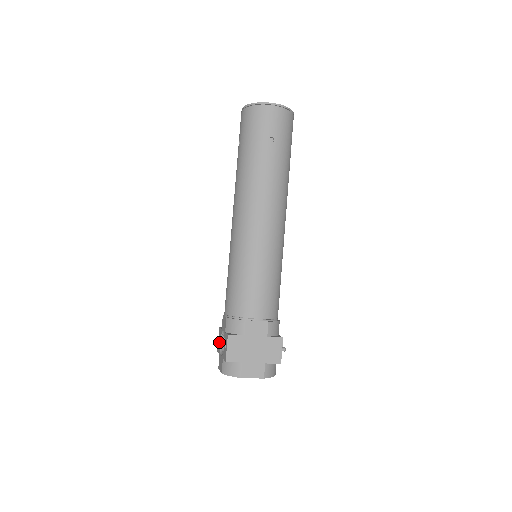
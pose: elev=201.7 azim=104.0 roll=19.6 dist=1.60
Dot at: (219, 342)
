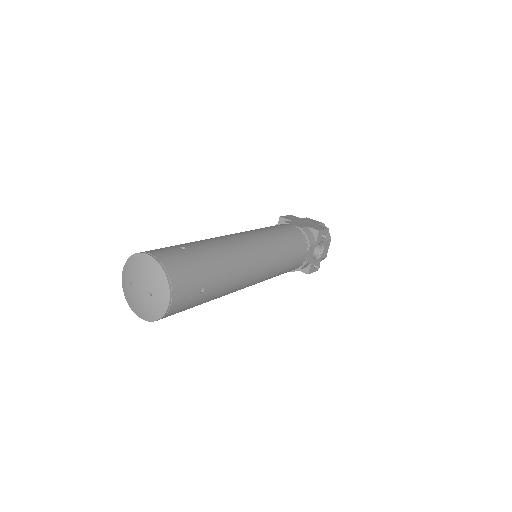
Dot at: occluded
